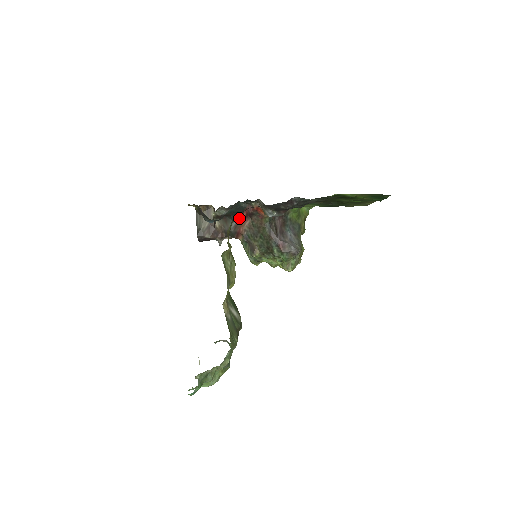
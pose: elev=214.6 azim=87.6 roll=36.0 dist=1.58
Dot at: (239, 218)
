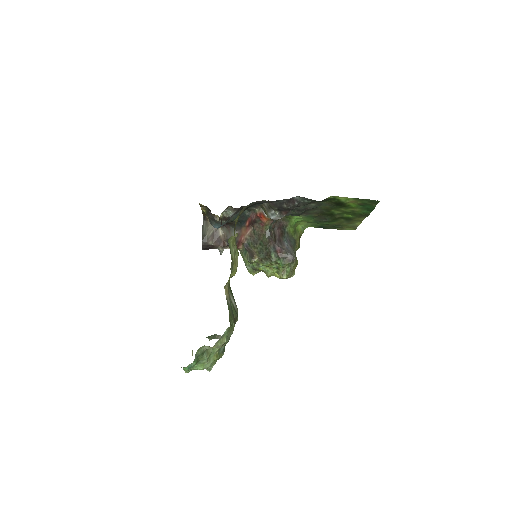
Dot at: (242, 227)
